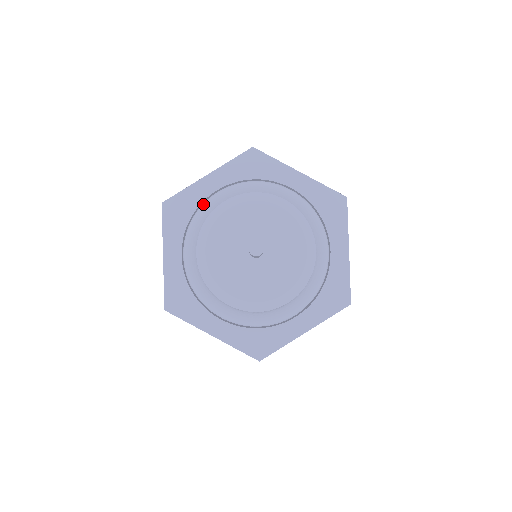
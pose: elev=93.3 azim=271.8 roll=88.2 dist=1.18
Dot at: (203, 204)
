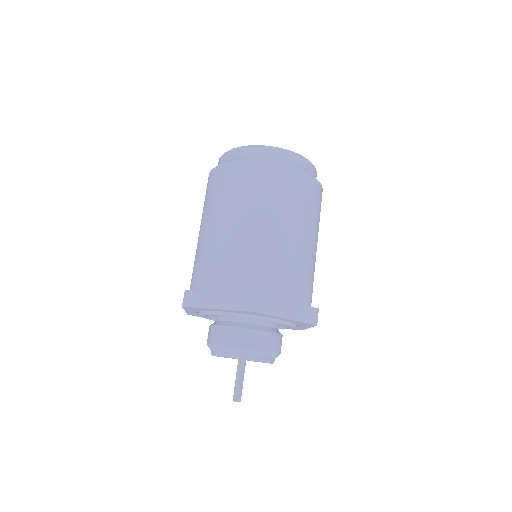
Dot at: (212, 312)
